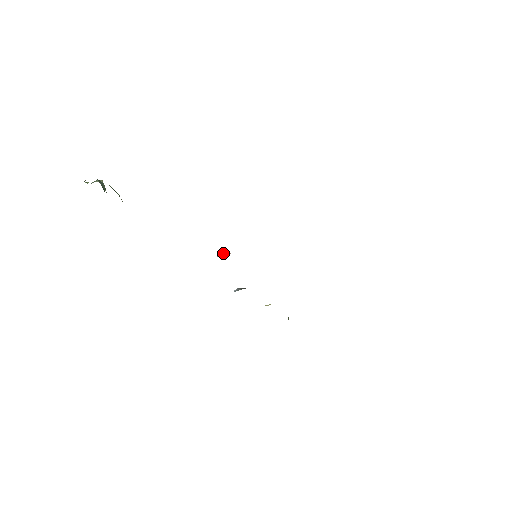
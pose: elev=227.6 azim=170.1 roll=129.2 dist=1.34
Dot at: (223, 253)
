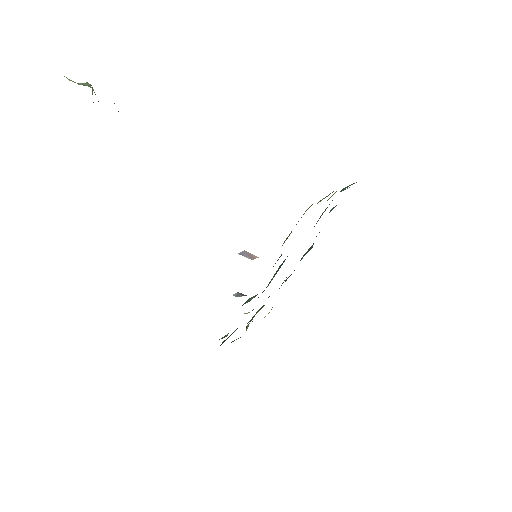
Dot at: (248, 253)
